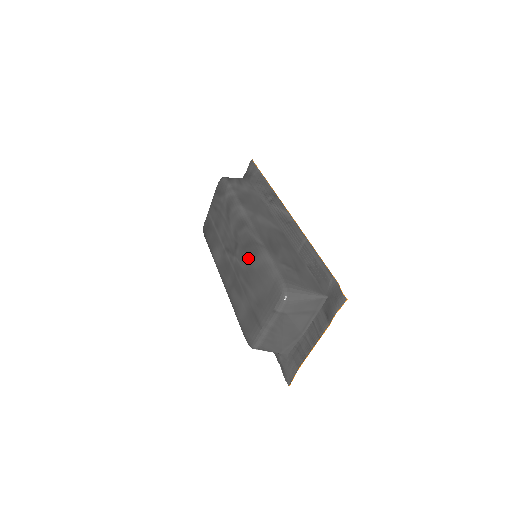
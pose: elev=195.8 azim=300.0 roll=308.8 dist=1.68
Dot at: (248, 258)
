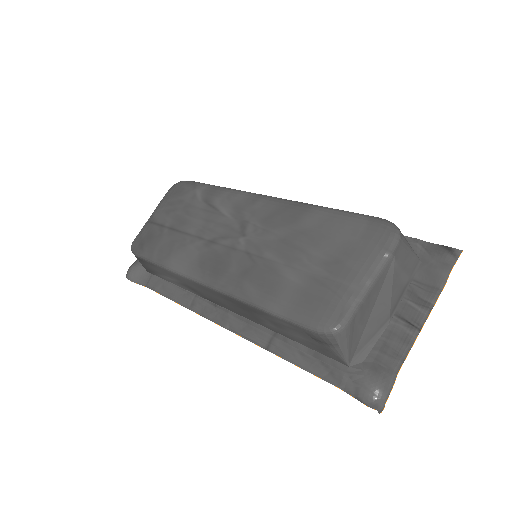
Dot at: (284, 223)
